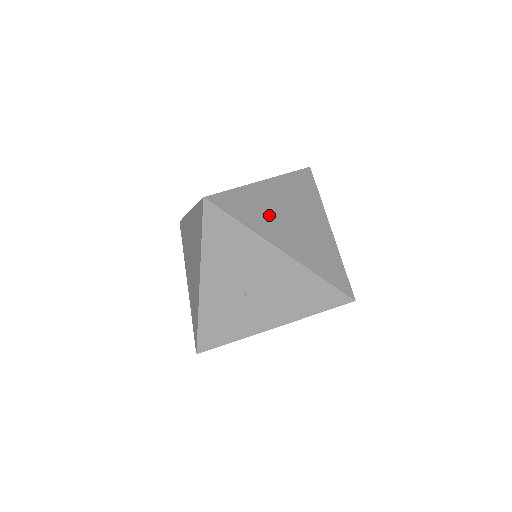
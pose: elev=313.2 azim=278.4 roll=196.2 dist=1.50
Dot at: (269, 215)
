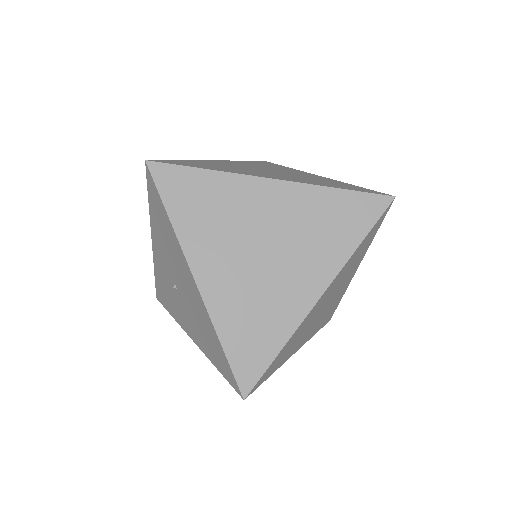
Dot at: (225, 227)
